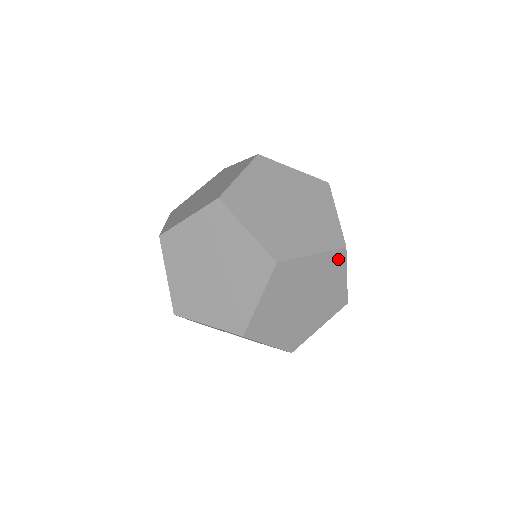
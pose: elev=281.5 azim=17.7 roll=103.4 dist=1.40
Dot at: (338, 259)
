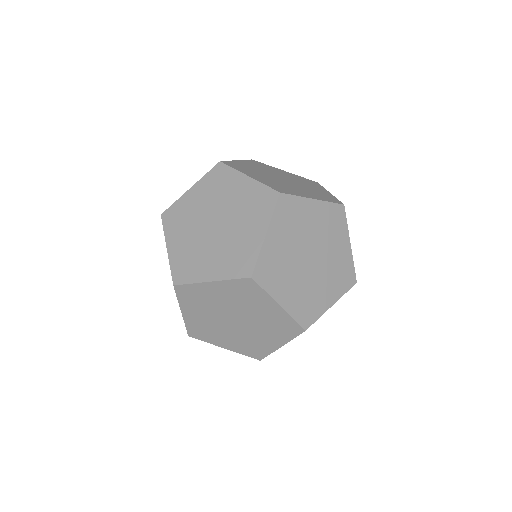
Dot at: (291, 330)
